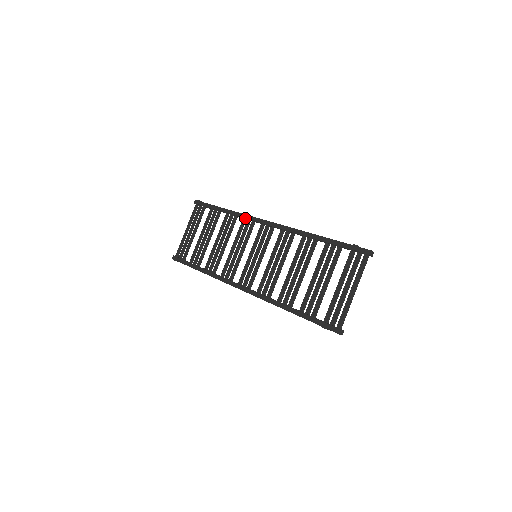
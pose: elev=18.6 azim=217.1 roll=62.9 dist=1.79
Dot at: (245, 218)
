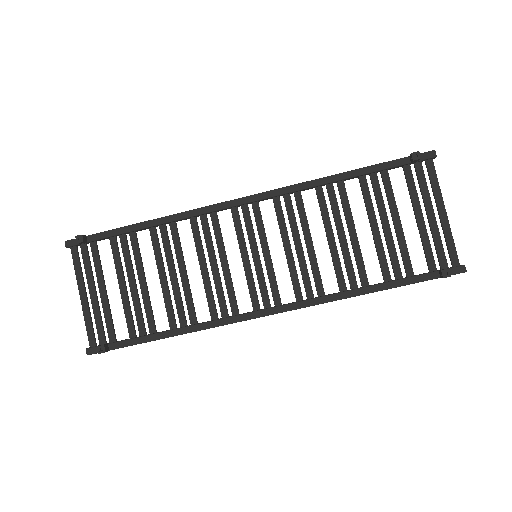
Dot at: (195, 215)
